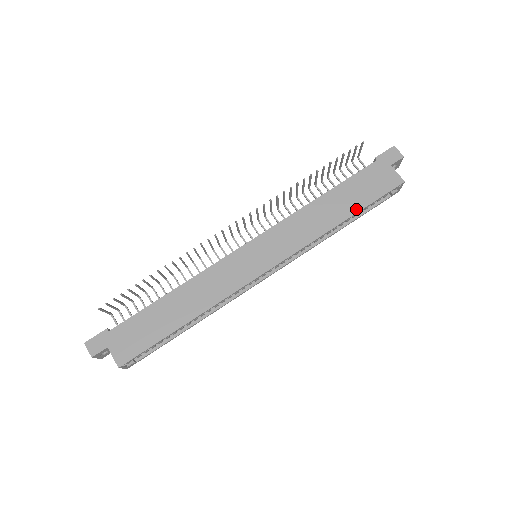
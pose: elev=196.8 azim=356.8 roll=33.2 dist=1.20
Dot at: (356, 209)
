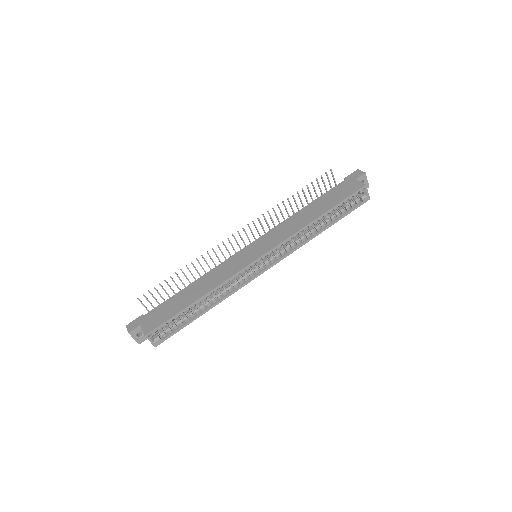
Dot at: (328, 208)
